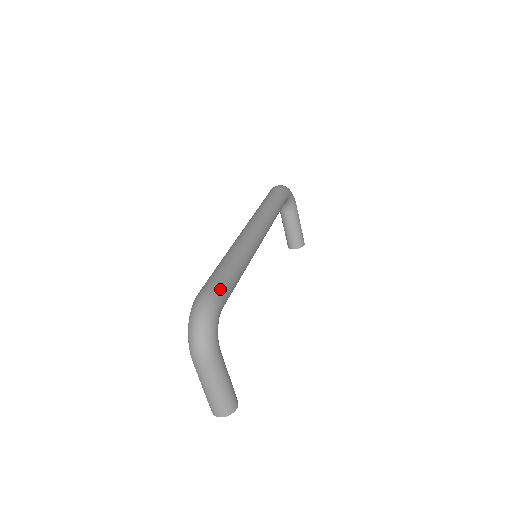
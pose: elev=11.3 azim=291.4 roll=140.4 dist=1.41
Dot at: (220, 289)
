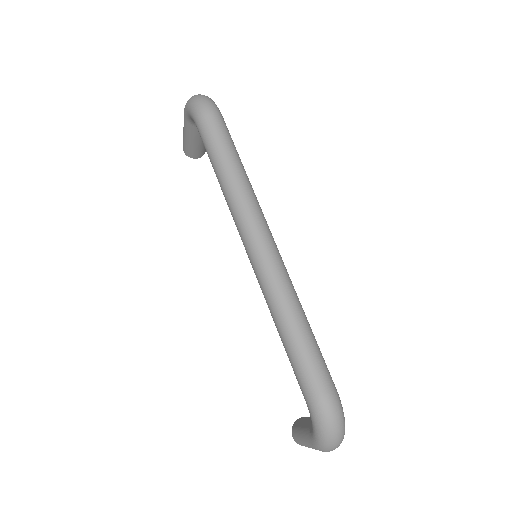
Dot at: (331, 380)
